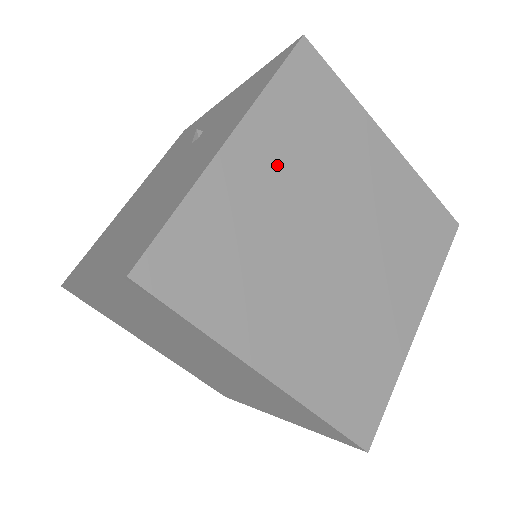
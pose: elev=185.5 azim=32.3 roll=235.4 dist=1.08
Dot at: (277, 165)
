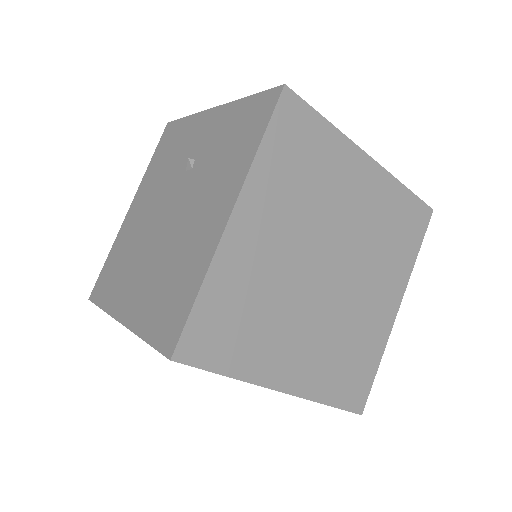
Dot at: (273, 223)
